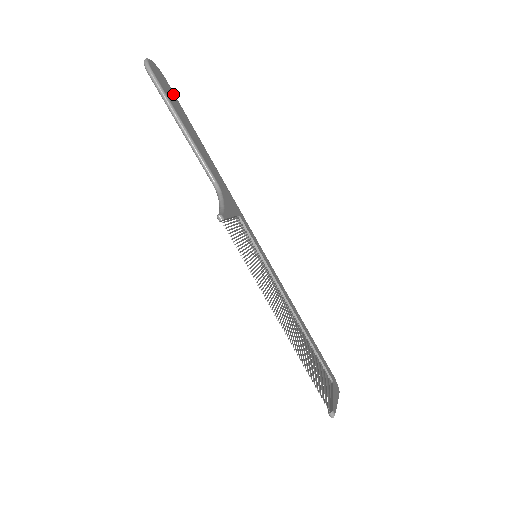
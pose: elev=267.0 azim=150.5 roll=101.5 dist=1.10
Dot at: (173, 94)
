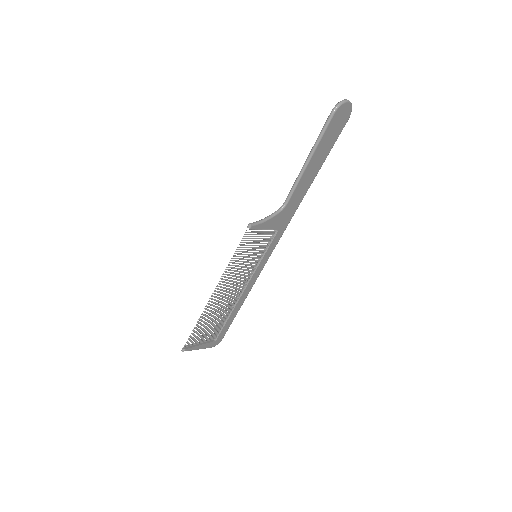
Dot at: (339, 132)
